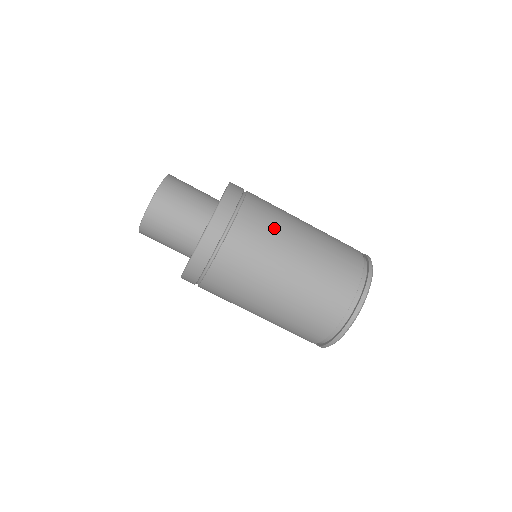
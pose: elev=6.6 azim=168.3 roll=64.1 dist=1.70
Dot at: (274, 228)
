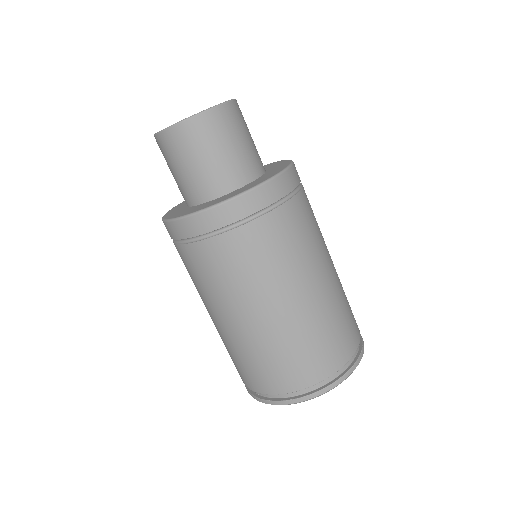
Dot at: occluded
